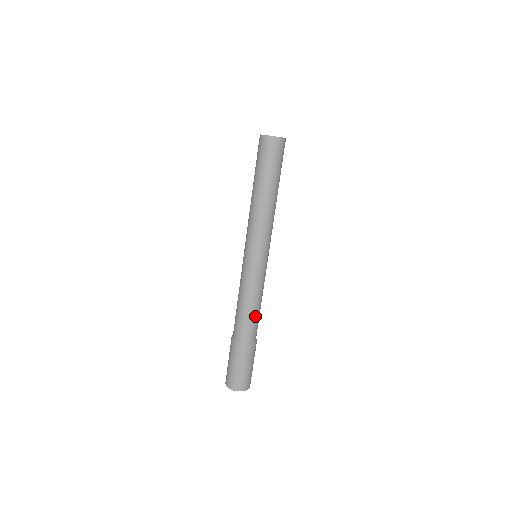
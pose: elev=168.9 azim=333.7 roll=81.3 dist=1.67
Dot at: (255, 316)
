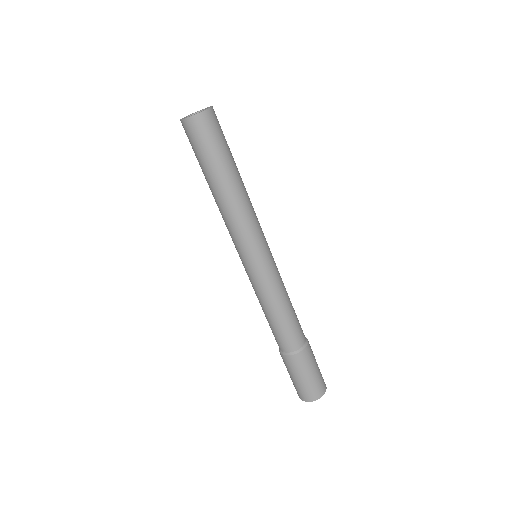
Dot at: (287, 322)
